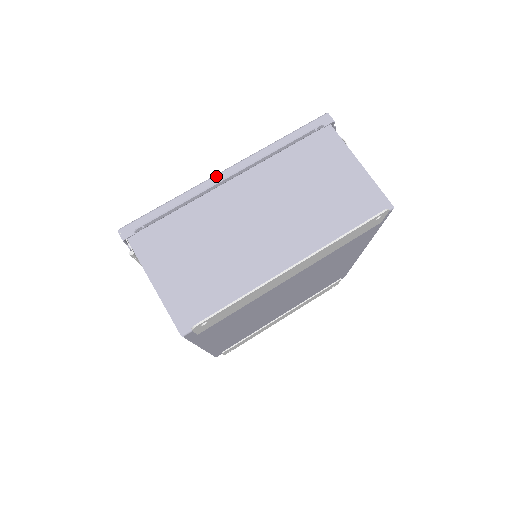
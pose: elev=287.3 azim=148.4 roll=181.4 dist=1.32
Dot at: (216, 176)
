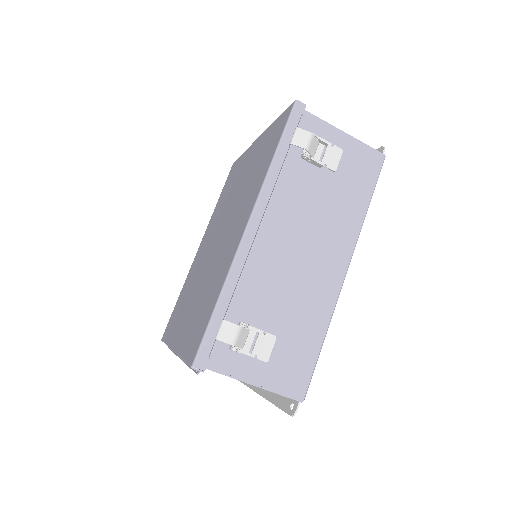
Dot at: occluded
